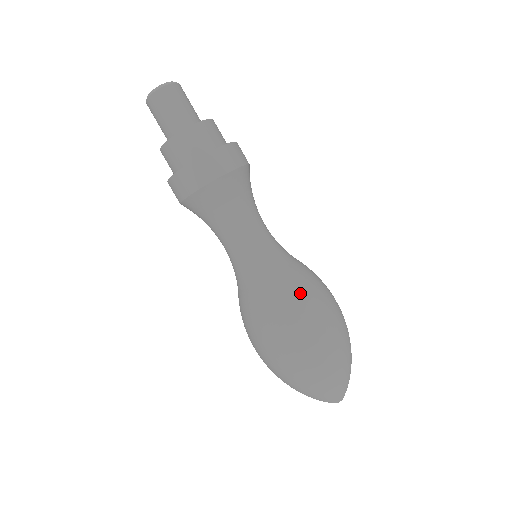
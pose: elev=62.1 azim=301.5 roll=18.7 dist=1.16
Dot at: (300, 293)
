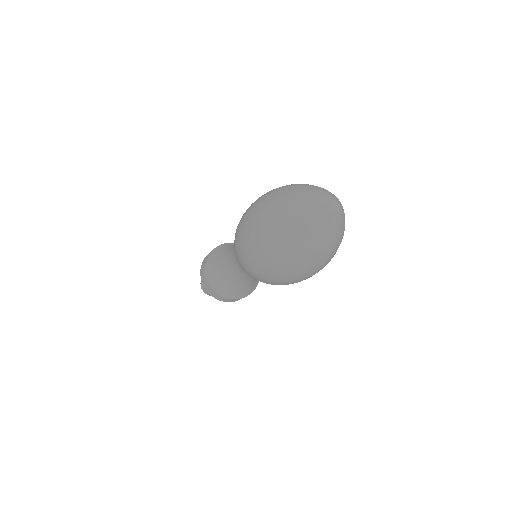
Dot at: occluded
